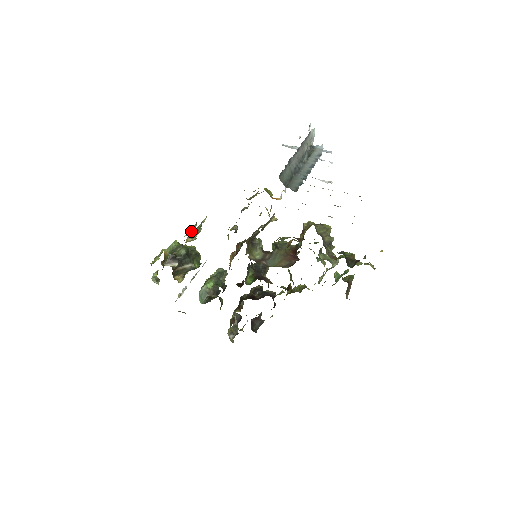
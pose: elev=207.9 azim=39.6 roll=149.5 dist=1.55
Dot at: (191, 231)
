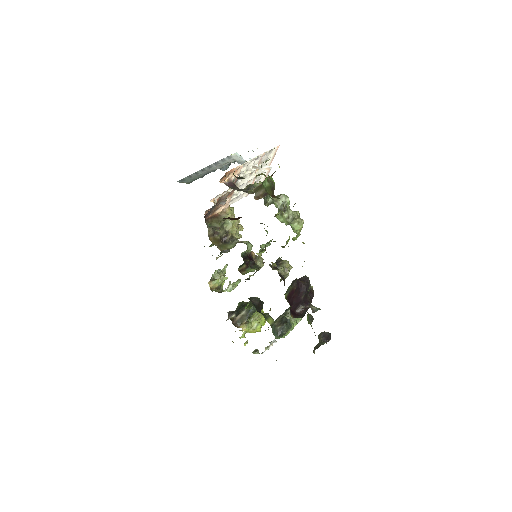
Dot at: (230, 285)
